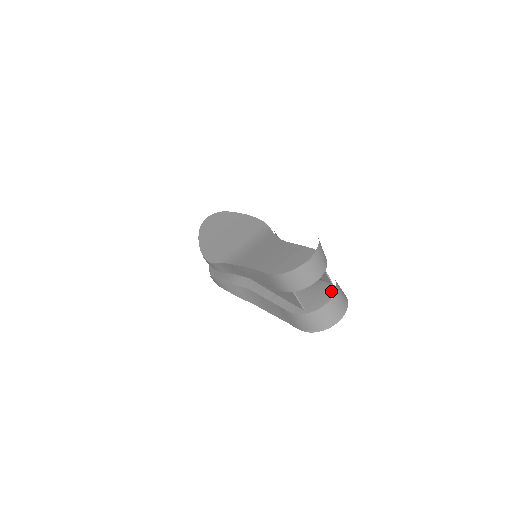
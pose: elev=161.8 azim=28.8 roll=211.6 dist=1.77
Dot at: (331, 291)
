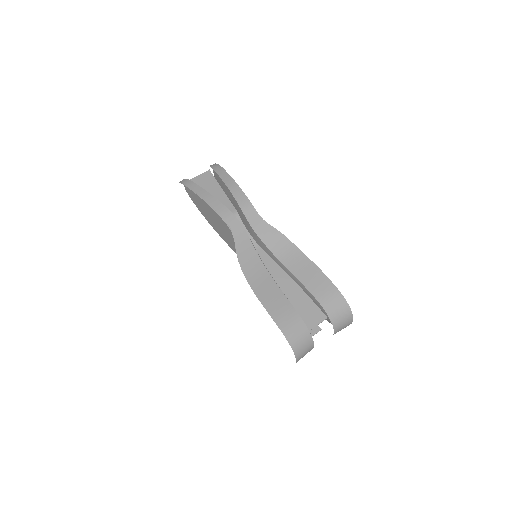
Dot at: occluded
